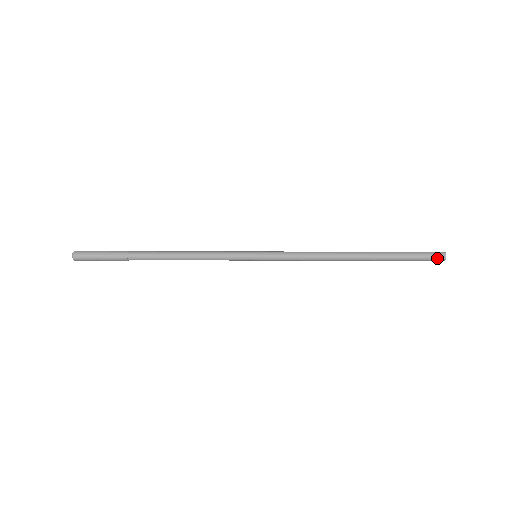
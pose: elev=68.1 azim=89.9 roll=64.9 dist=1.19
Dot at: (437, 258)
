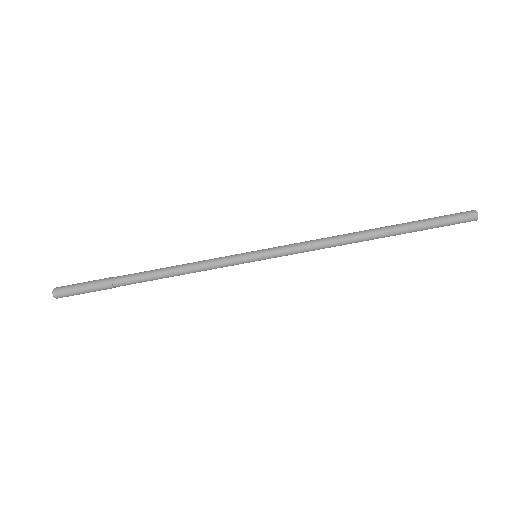
Dot at: (467, 219)
